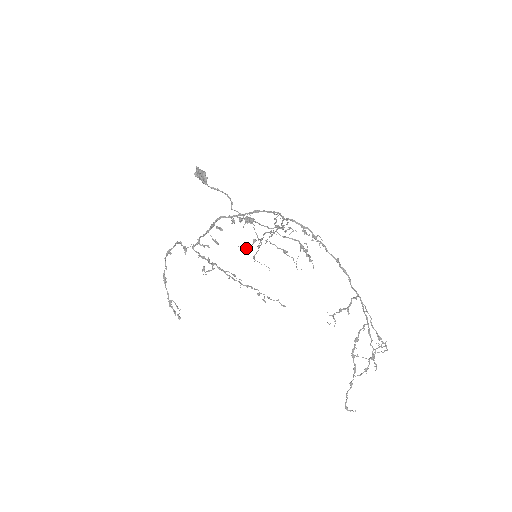
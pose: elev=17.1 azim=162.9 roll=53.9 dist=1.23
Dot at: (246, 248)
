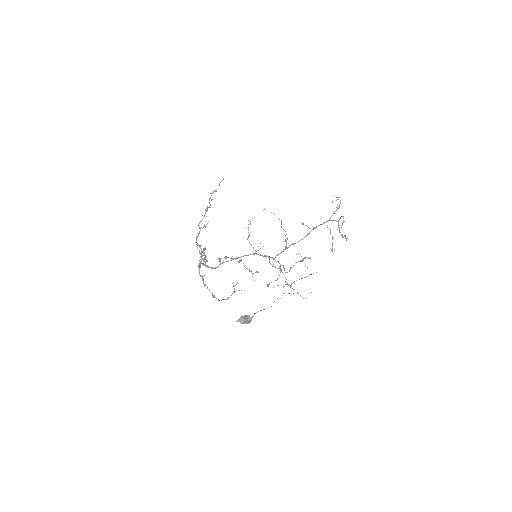
Dot at: occluded
